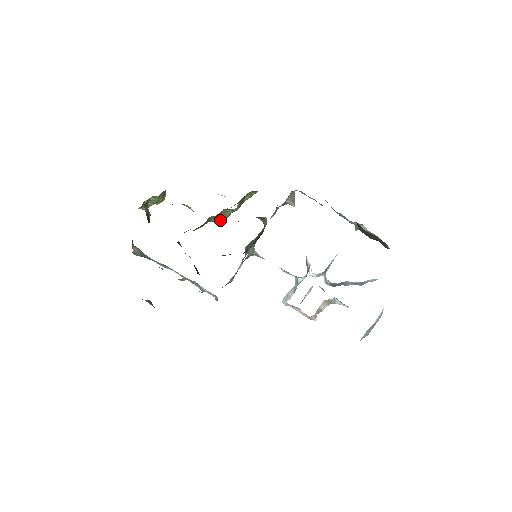
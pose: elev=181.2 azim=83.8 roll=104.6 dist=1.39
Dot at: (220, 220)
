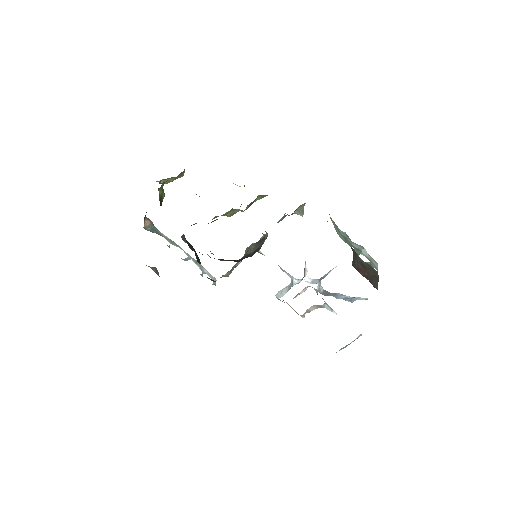
Dot at: (229, 214)
